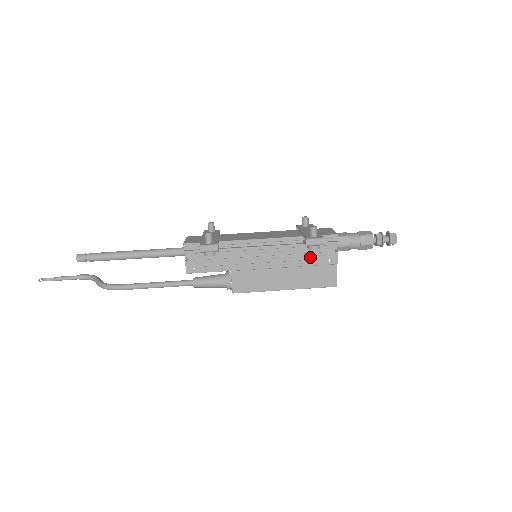
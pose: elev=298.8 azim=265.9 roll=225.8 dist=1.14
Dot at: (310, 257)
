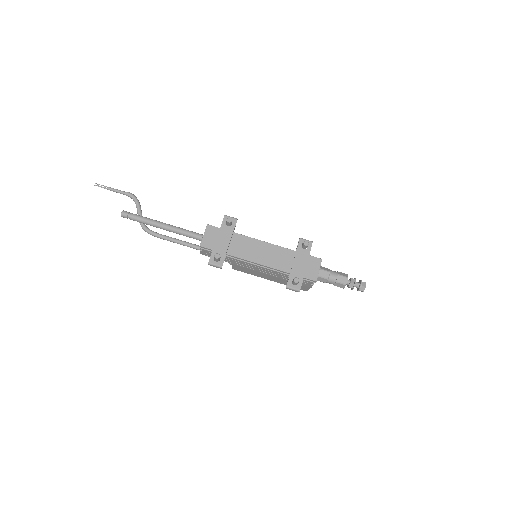
Dot at: occluded
